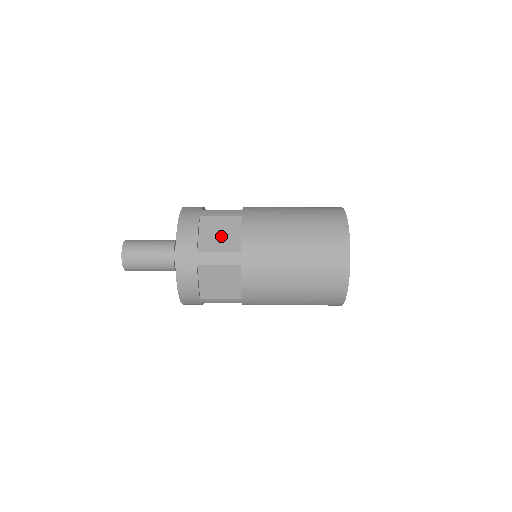
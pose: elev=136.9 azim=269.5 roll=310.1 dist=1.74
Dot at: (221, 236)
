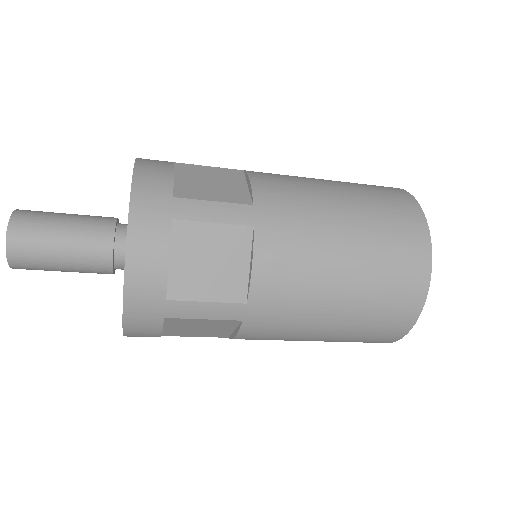
Dot at: (214, 185)
